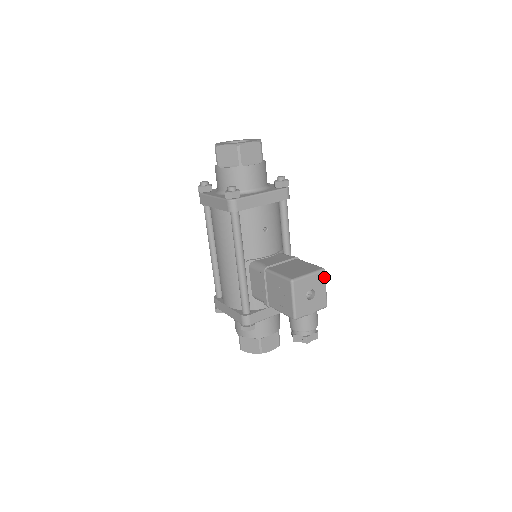
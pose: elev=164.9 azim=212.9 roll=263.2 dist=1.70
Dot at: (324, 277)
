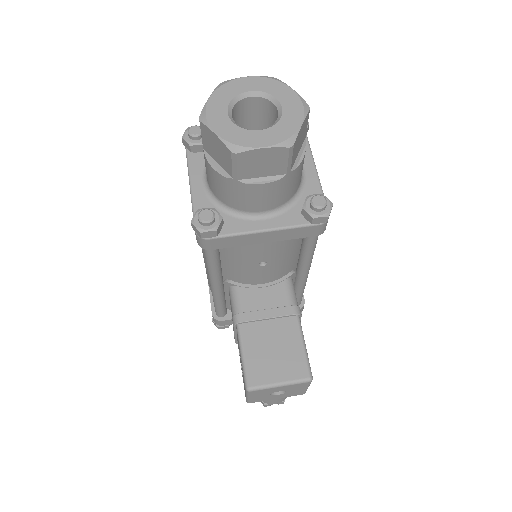
Dot at: (307, 384)
